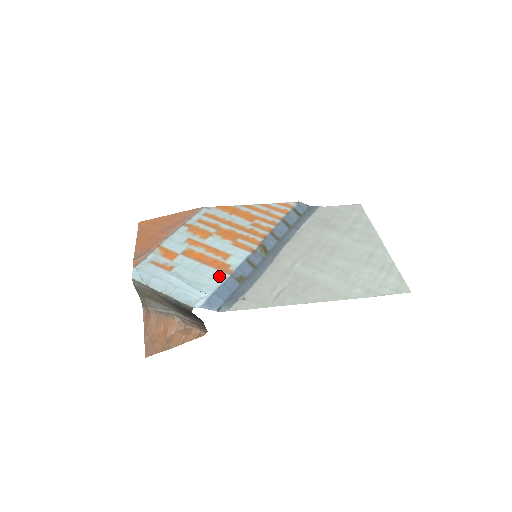
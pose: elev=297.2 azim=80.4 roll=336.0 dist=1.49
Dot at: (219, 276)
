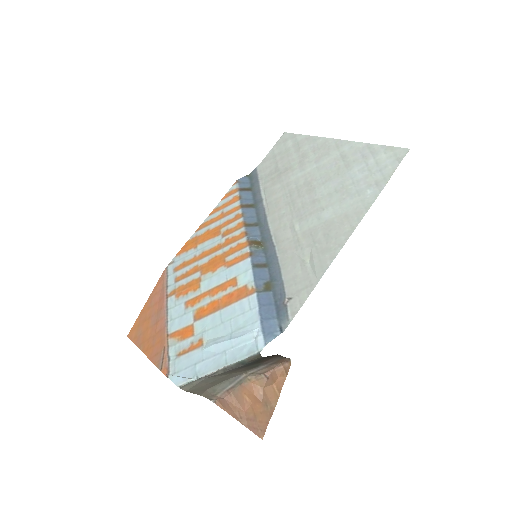
Dot at: (248, 303)
